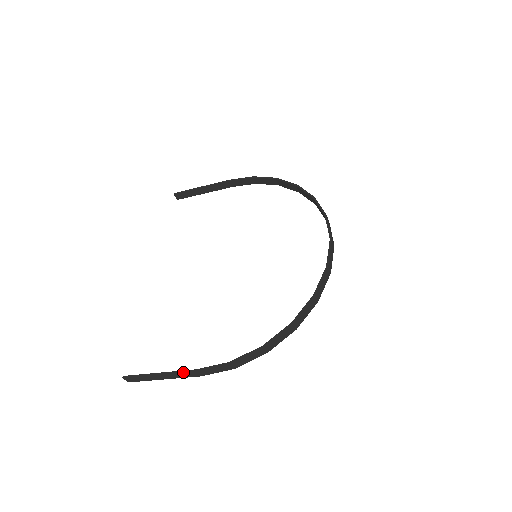
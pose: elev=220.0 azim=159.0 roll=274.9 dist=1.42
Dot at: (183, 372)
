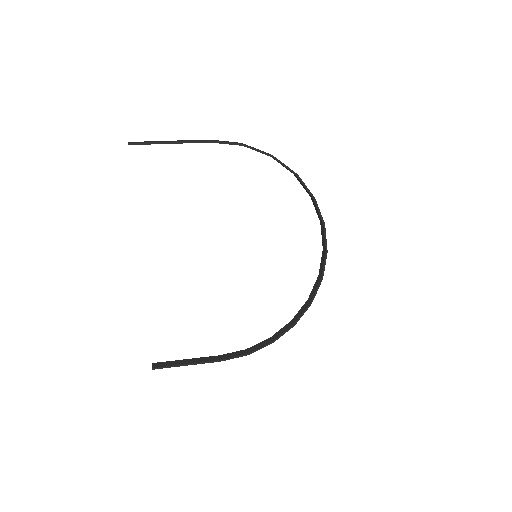
Dot at: occluded
